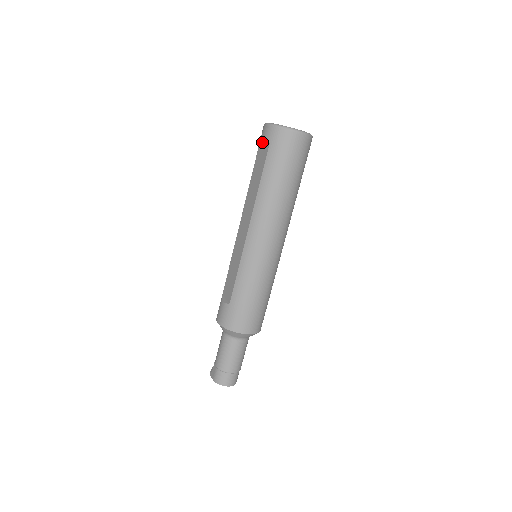
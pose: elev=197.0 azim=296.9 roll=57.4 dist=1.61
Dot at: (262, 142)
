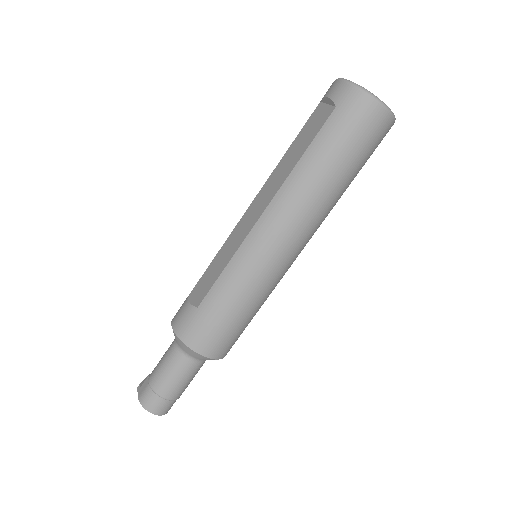
Dot at: (323, 103)
